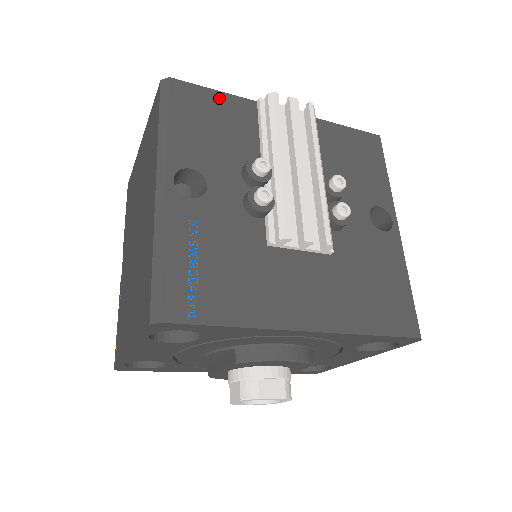
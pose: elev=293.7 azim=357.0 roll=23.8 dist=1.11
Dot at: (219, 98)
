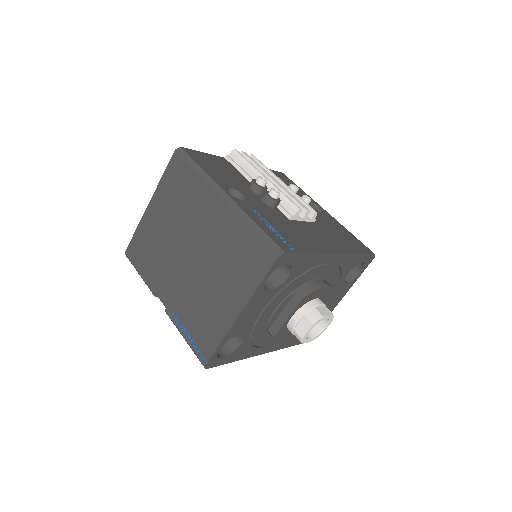
Dot at: (209, 156)
